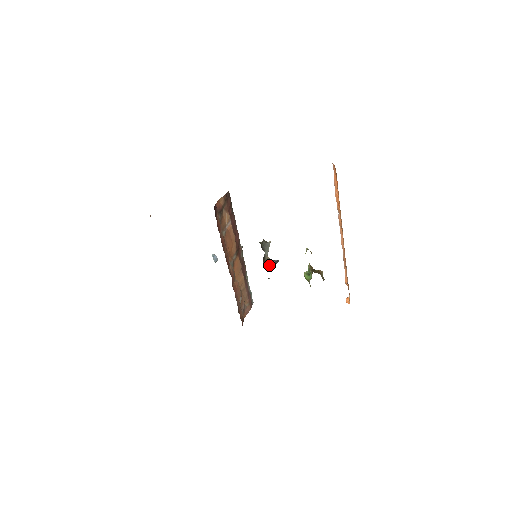
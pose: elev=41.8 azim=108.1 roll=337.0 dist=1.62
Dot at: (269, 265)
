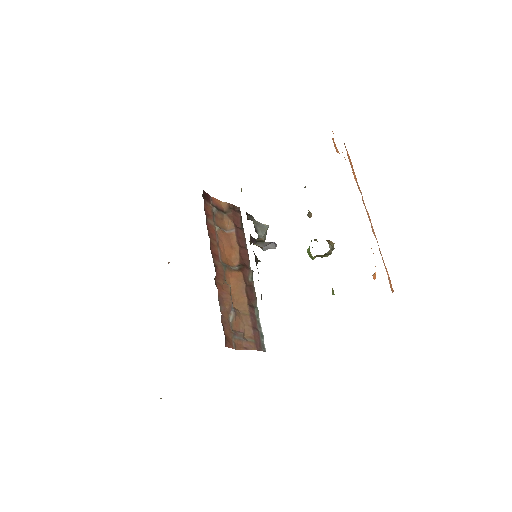
Dot at: (263, 248)
